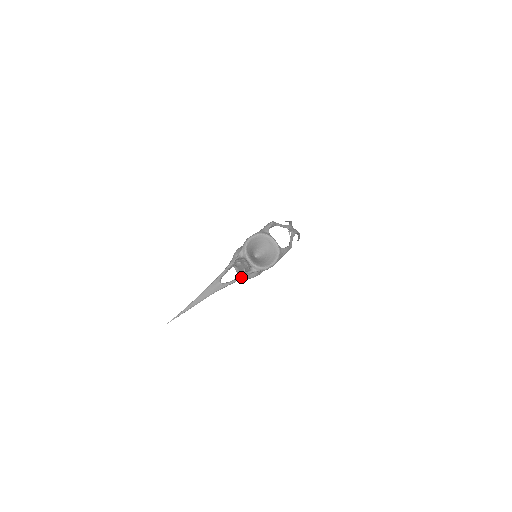
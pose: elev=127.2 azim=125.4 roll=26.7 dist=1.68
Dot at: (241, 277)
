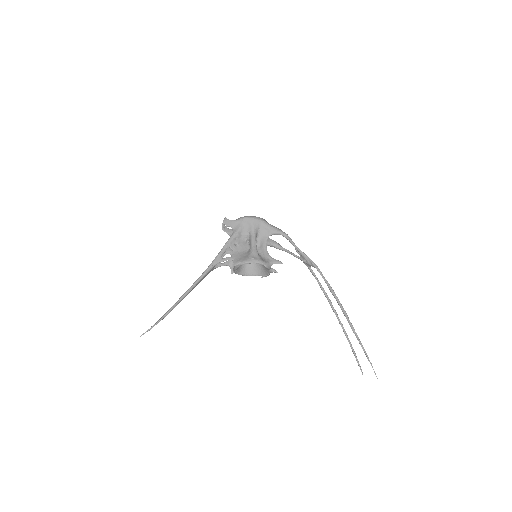
Dot at: (227, 241)
